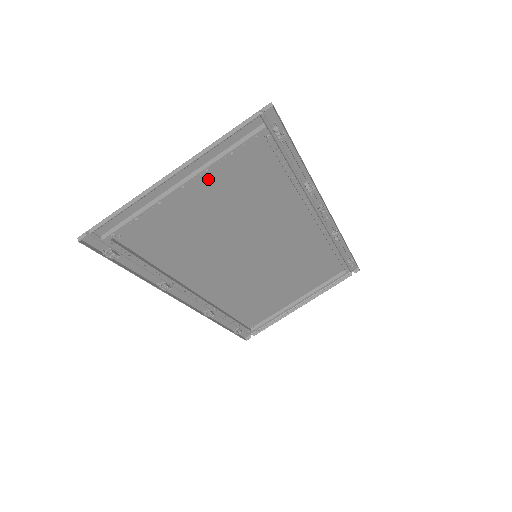
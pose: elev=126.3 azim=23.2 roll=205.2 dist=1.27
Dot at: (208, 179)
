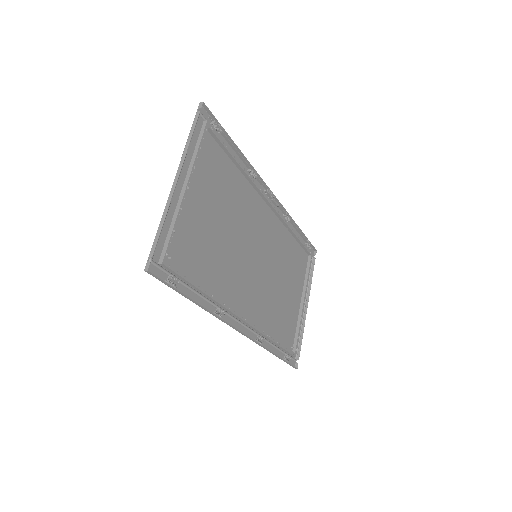
Dot at: (197, 181)
